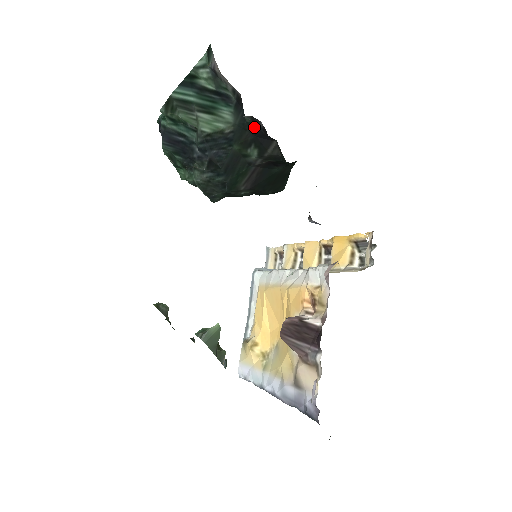
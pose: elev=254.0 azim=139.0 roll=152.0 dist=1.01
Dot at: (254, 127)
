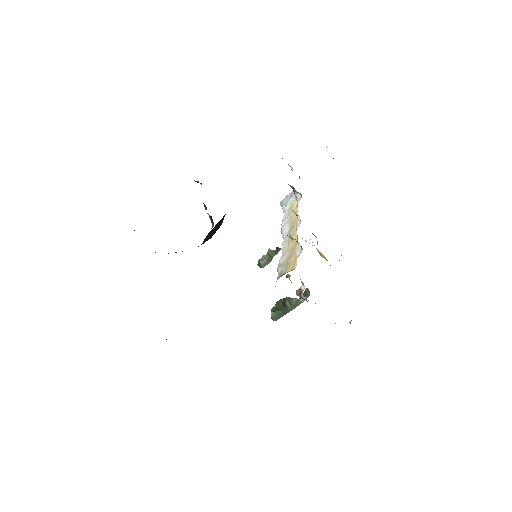
Dot at: occluded
